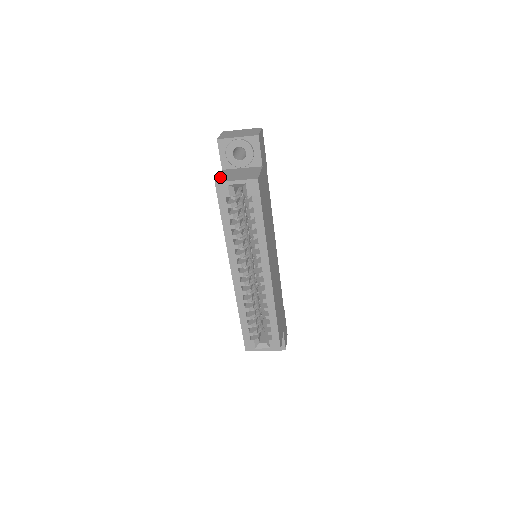
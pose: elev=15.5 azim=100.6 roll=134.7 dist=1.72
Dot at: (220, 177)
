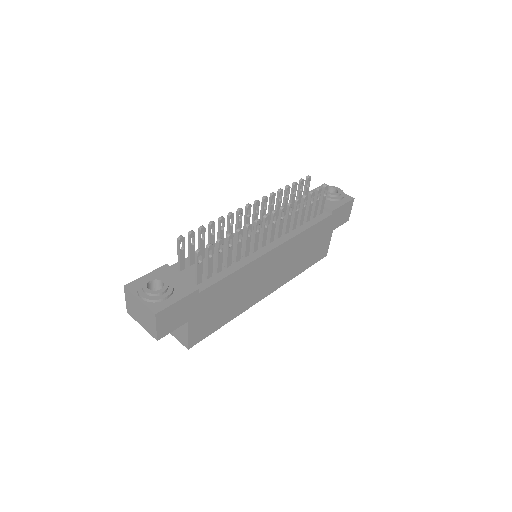
Dot at: occluded
